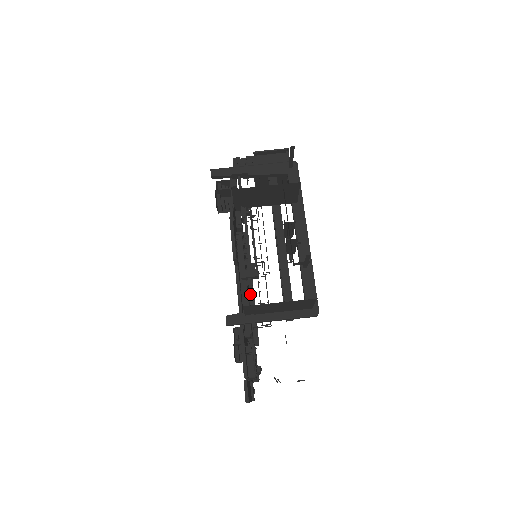
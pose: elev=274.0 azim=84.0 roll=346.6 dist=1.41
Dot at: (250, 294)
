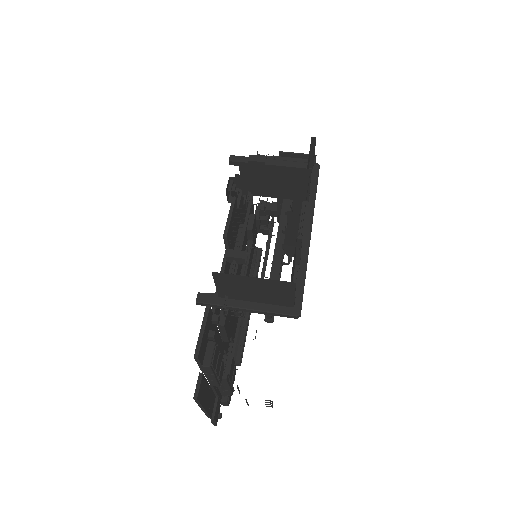
Dot at: occluded
